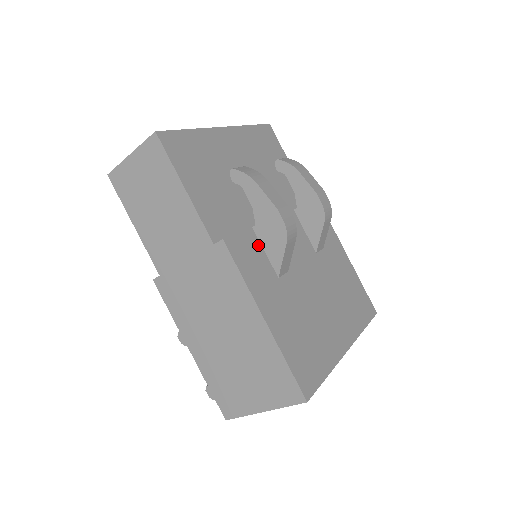
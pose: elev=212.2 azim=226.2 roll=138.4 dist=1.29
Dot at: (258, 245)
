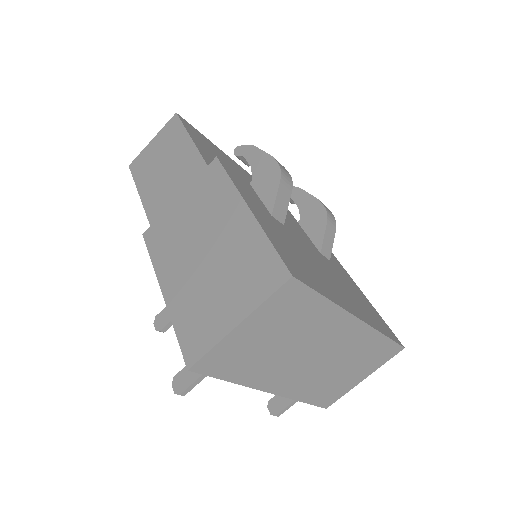
Dot at: (253, 191)
